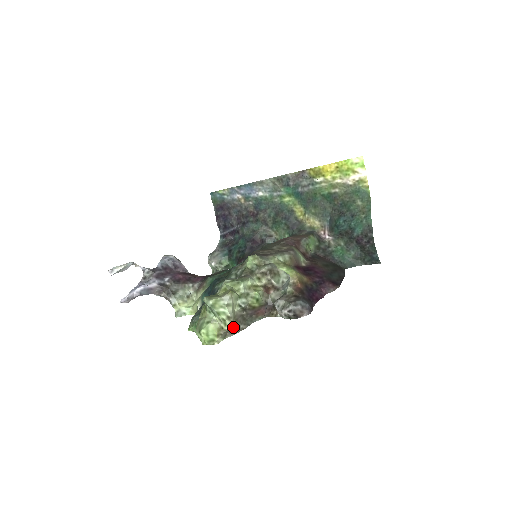
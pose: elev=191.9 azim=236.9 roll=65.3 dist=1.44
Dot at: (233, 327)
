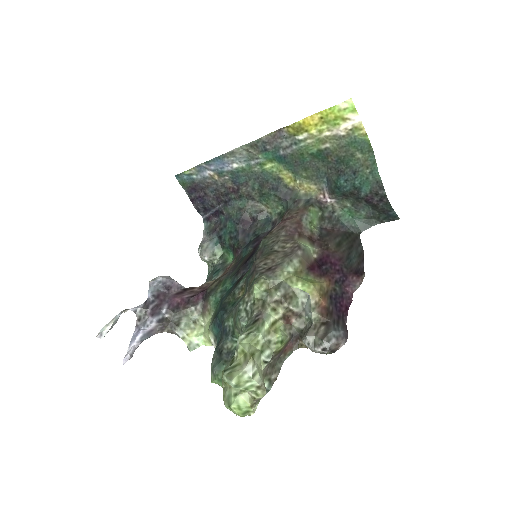
Dot at: occluded
